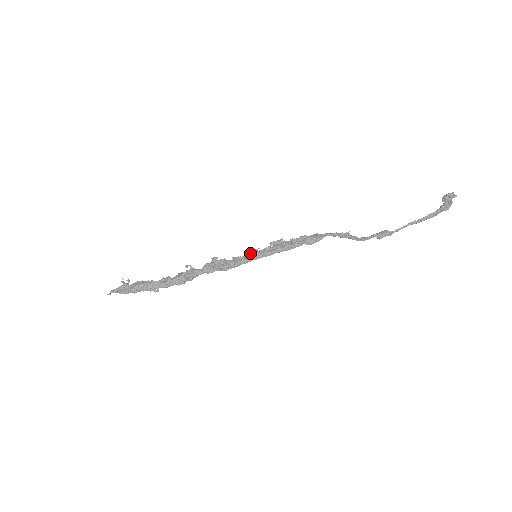
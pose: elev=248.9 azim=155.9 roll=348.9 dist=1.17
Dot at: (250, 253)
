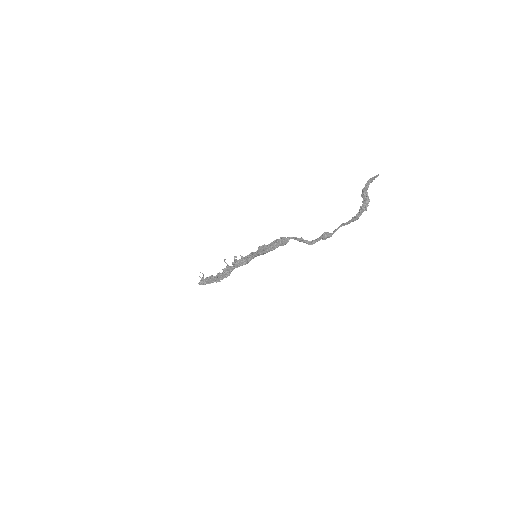
Dot at: (252, 254)
